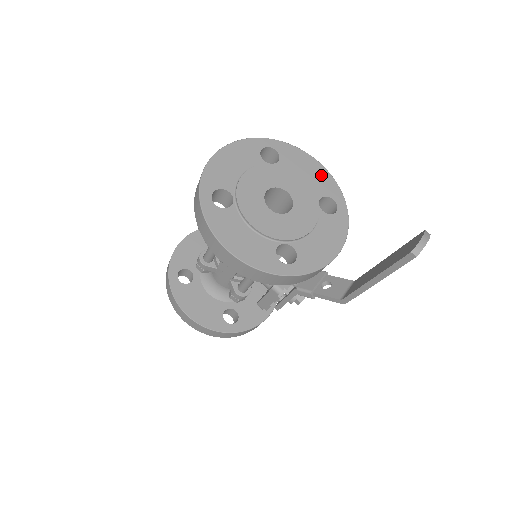
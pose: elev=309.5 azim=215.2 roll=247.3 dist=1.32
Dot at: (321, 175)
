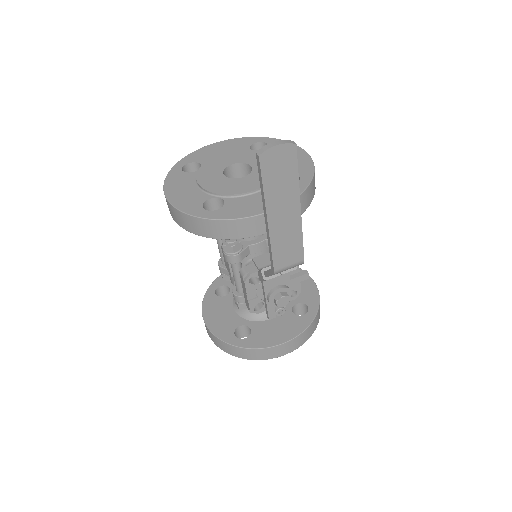
Dot at: (301, 160)
